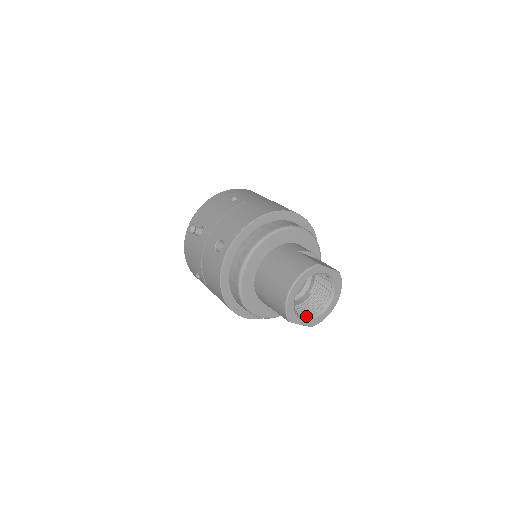
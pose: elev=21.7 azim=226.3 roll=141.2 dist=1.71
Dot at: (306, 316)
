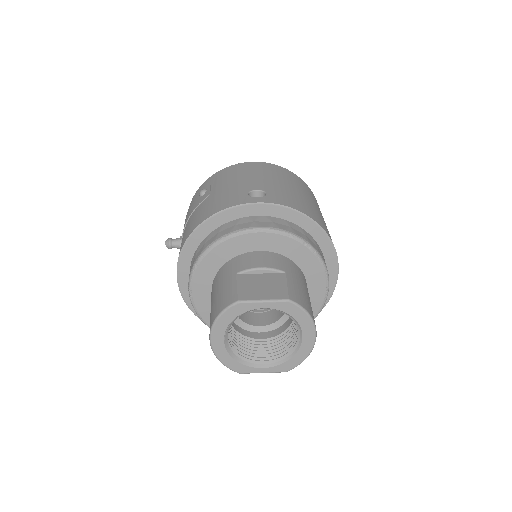
Dot at: (271, 359)
